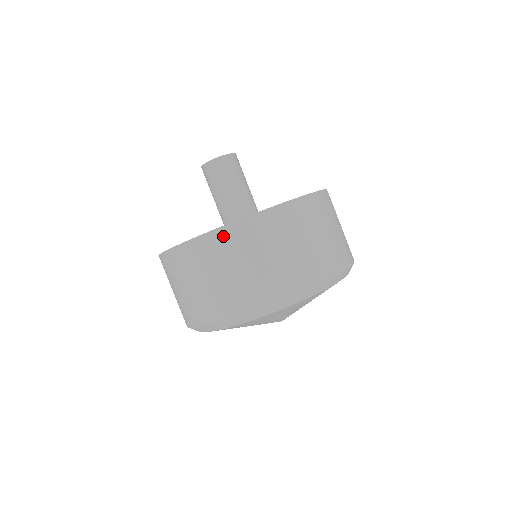
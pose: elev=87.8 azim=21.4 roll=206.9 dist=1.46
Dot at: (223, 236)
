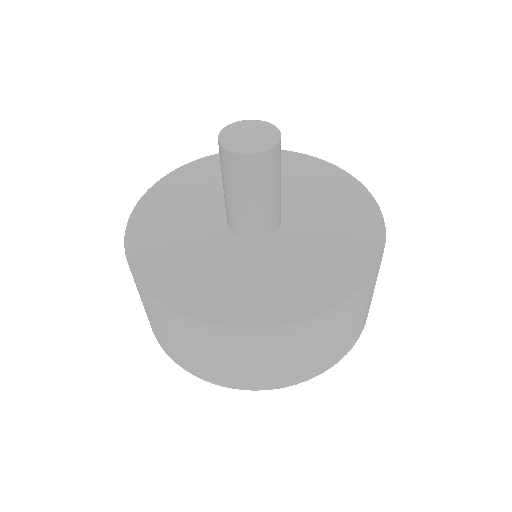
Dot at: (154, 304)
